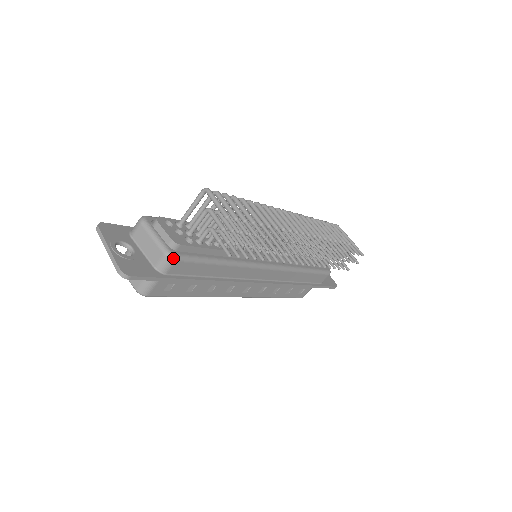
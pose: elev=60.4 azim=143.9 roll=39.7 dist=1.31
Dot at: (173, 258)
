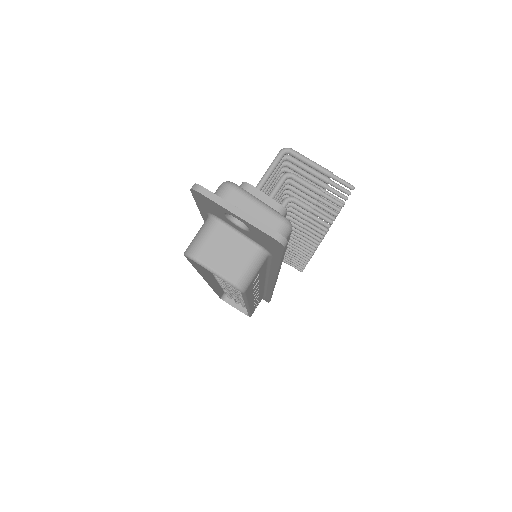
Dot at: (291, 226)
